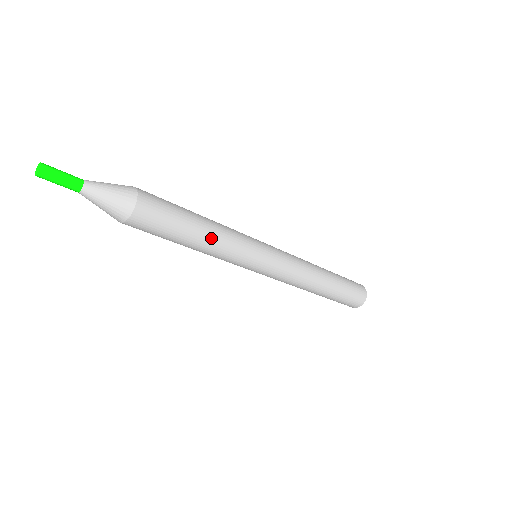
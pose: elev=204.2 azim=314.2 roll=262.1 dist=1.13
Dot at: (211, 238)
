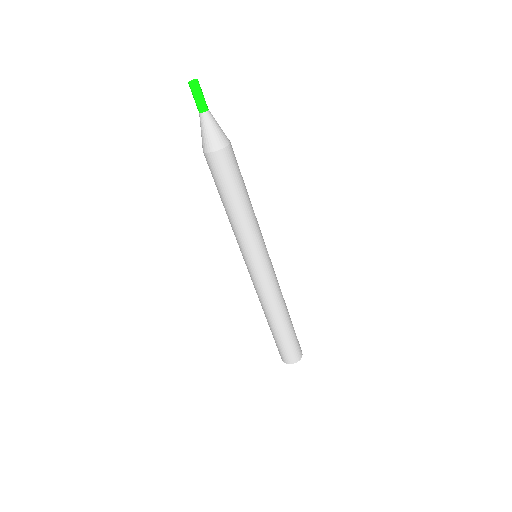
Dot at: (251, 207)
